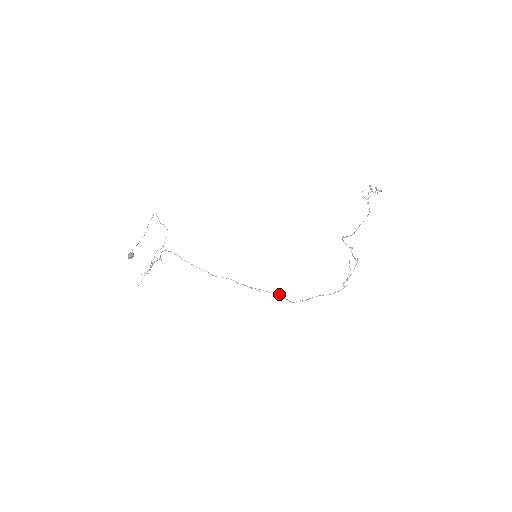
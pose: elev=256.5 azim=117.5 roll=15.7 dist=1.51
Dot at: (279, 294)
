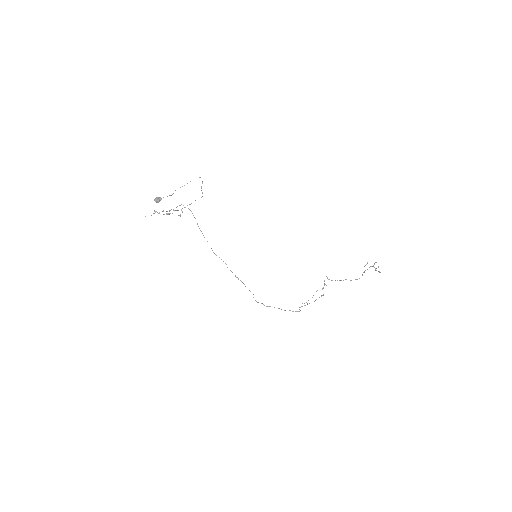
Dot at: occluded
